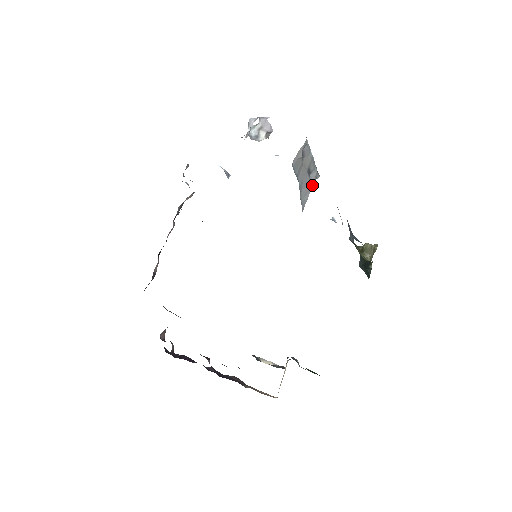
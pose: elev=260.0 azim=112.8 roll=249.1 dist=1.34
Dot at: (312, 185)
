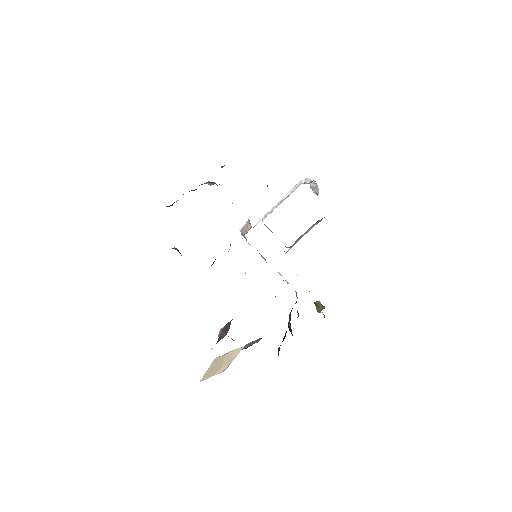
Dot at: occluded
